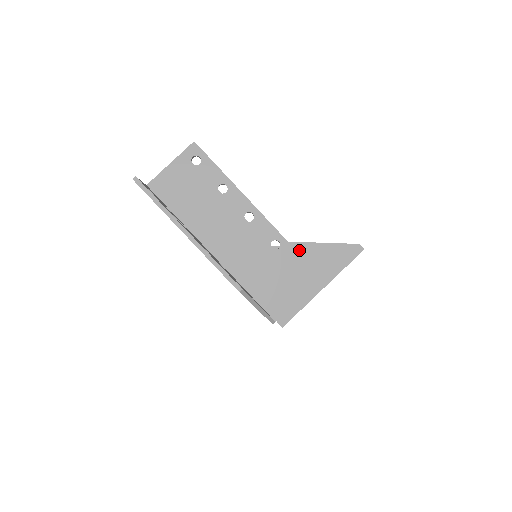
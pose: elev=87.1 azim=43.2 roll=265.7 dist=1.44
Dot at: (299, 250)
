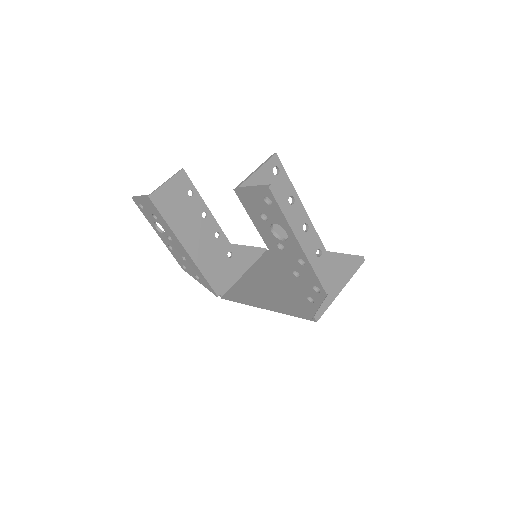
Dot at: (332, 258)
